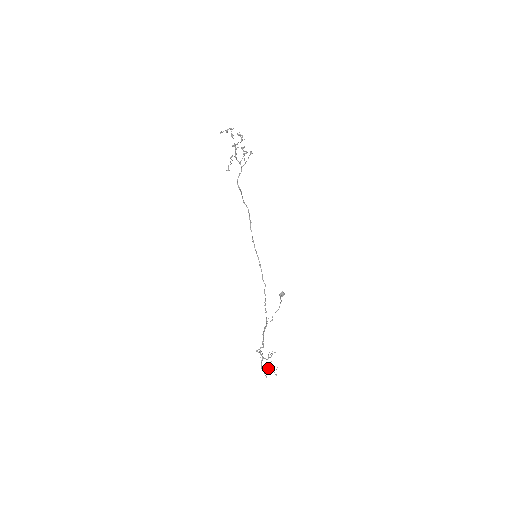
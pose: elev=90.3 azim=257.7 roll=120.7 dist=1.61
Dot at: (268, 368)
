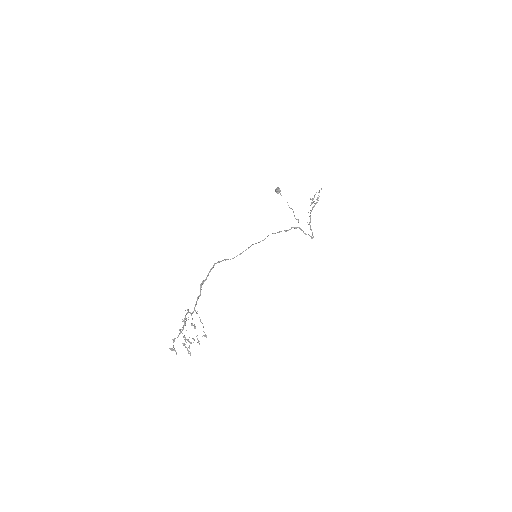
Dot at: occluded
